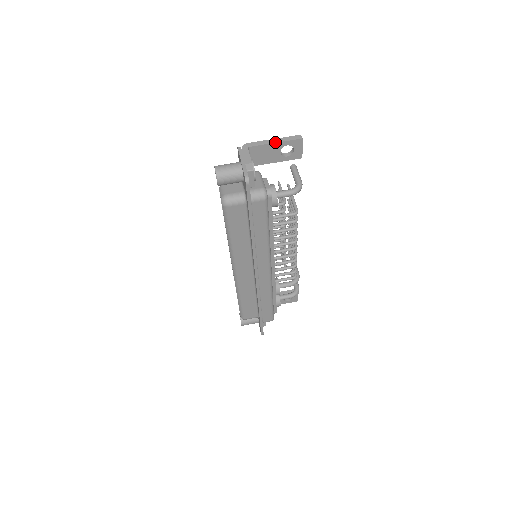
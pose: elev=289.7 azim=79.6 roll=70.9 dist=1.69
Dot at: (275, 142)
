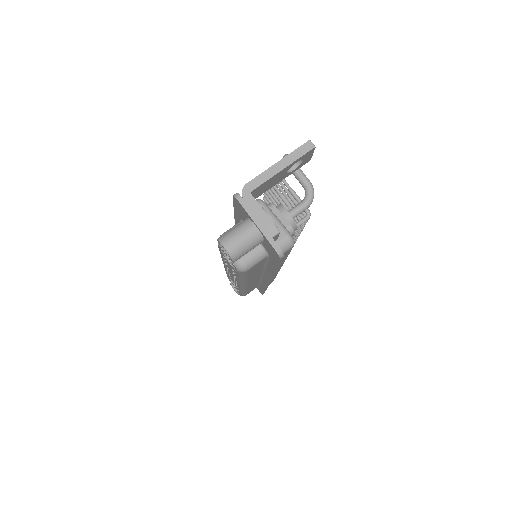
Dot at: (282, 168)
